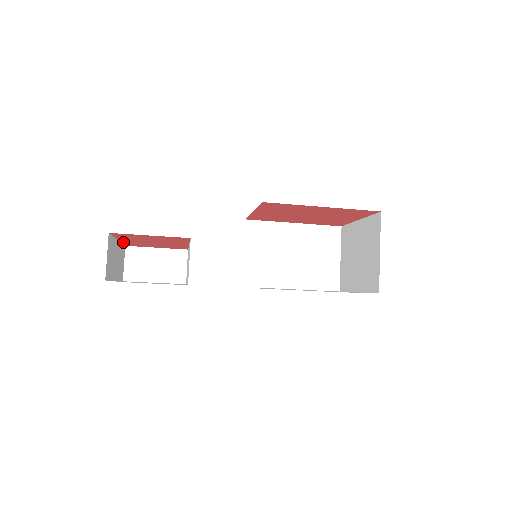
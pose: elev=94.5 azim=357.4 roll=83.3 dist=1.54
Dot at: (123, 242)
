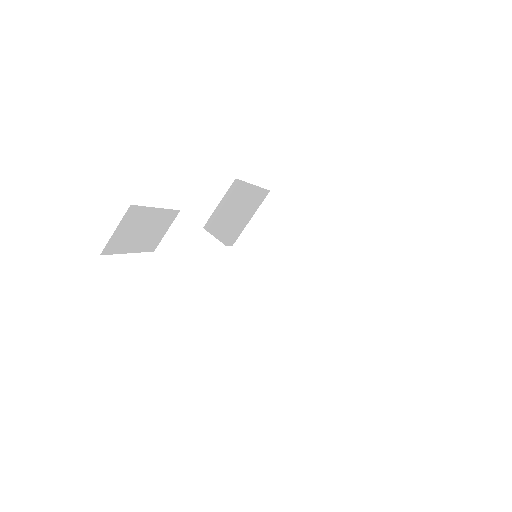
Dot at: occluded
